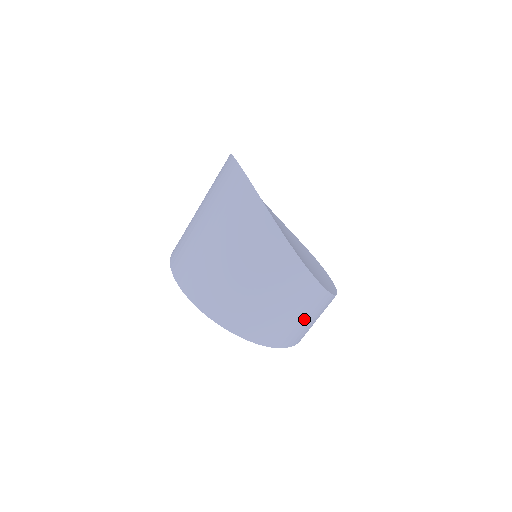
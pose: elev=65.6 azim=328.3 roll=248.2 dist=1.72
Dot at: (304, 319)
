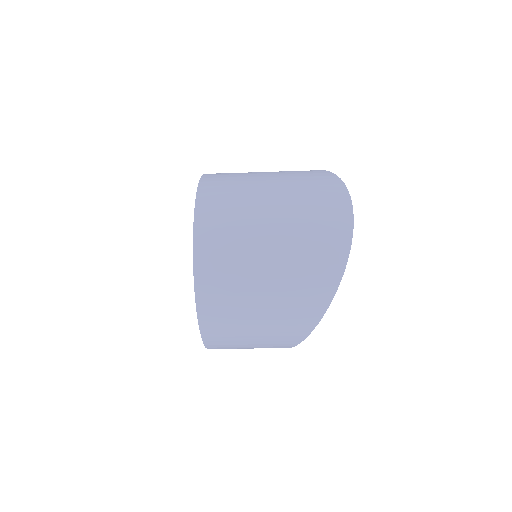
Dot at: (250, 348)
